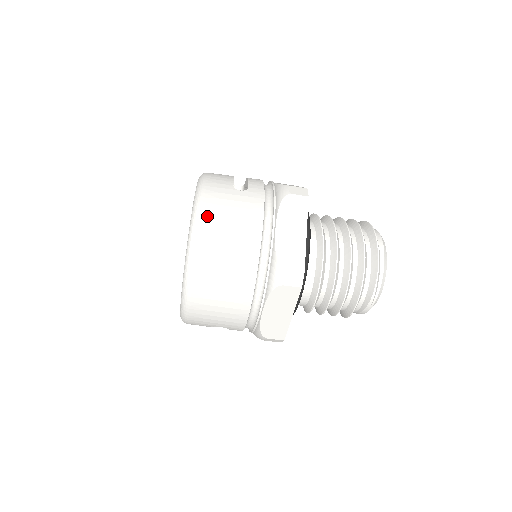
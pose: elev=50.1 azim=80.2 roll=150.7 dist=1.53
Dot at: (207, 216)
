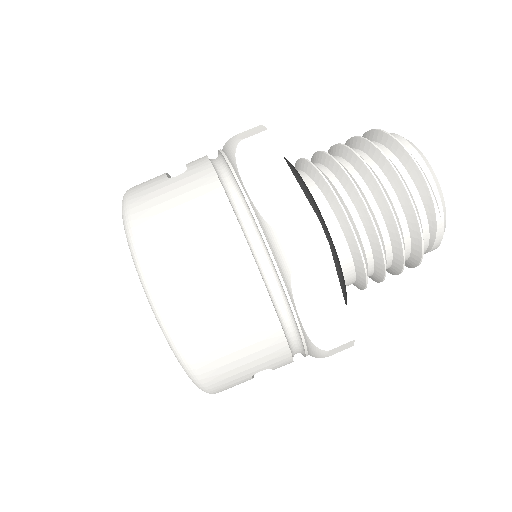
Dot at: (145, 227)
